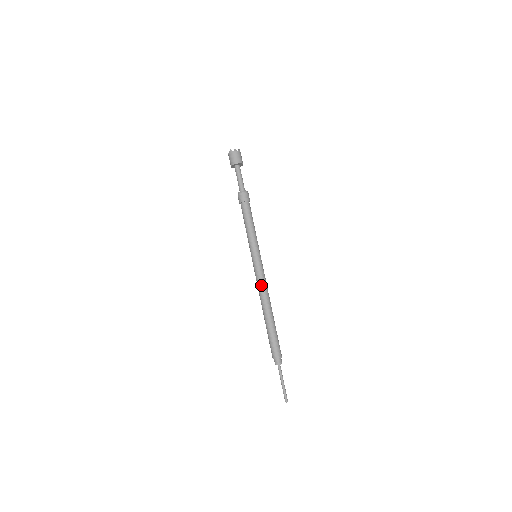
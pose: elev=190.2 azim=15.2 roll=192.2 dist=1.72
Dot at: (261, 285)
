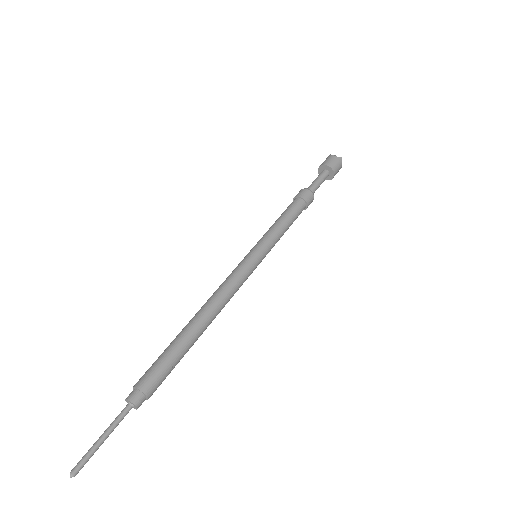
Dot at: (224, 283)
